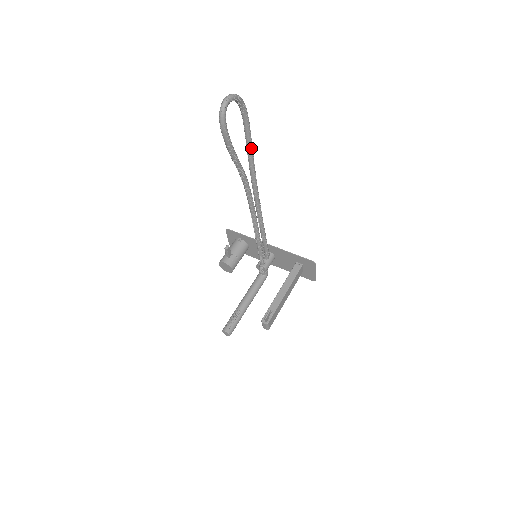
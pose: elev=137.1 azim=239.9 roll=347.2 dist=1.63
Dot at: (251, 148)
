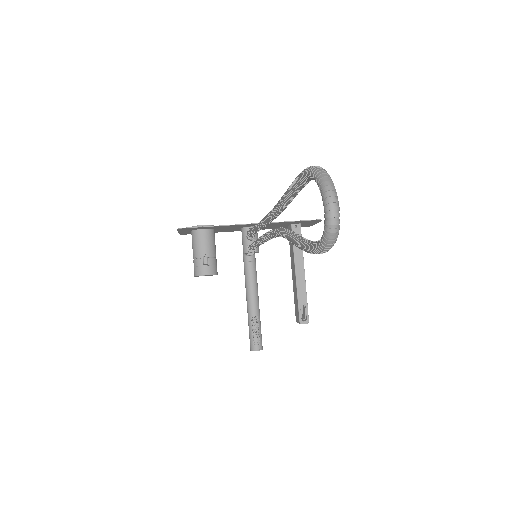
Dot at: occluded
